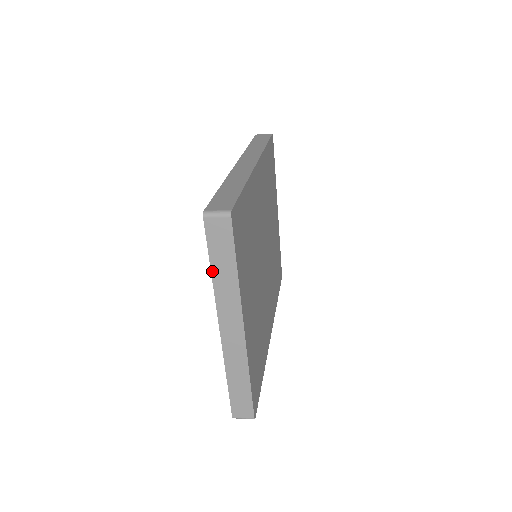
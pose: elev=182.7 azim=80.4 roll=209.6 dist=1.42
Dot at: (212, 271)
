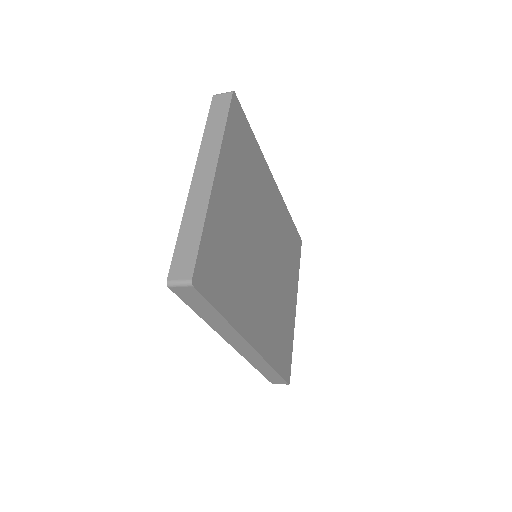
Dot at: (205, 129)
